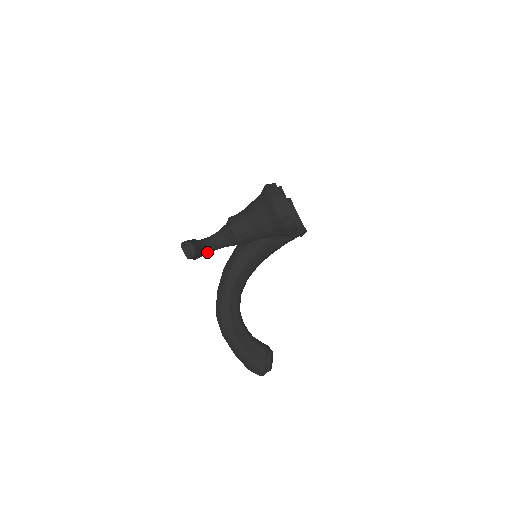
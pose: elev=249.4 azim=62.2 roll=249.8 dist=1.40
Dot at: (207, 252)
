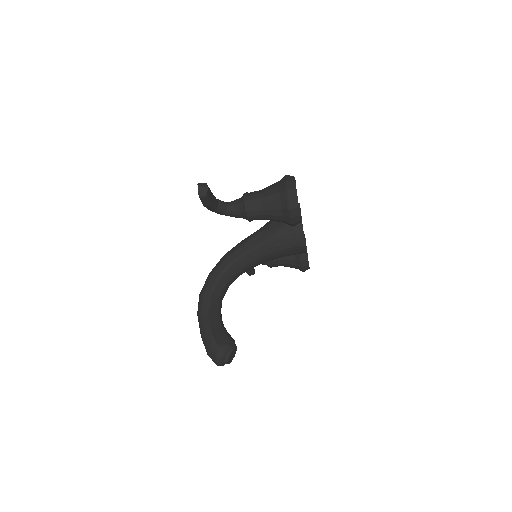
Dot at: (216, 210)
